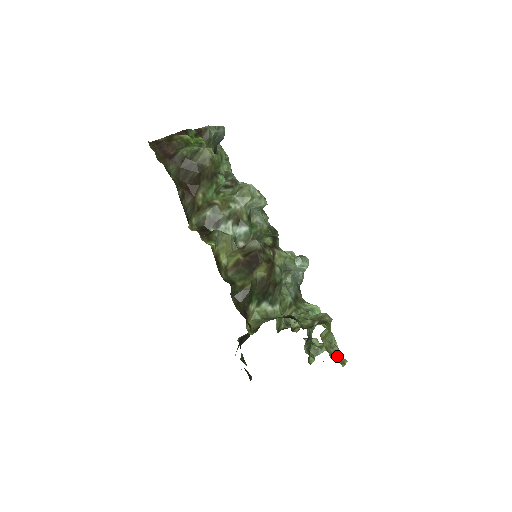
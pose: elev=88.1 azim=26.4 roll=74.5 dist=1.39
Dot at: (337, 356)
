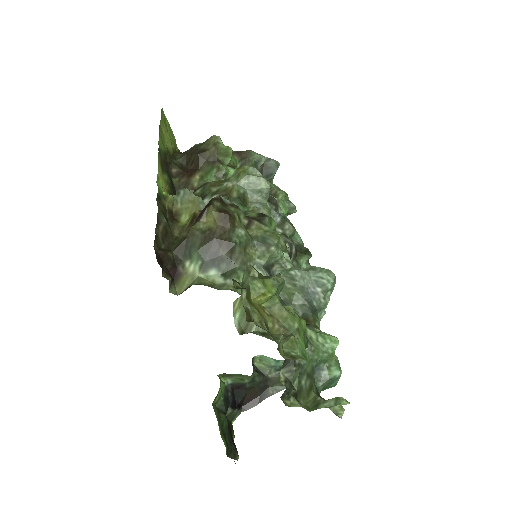
Dot at: (286, 346)
